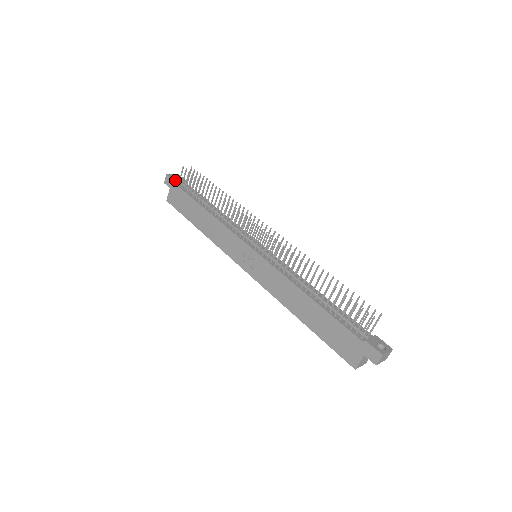
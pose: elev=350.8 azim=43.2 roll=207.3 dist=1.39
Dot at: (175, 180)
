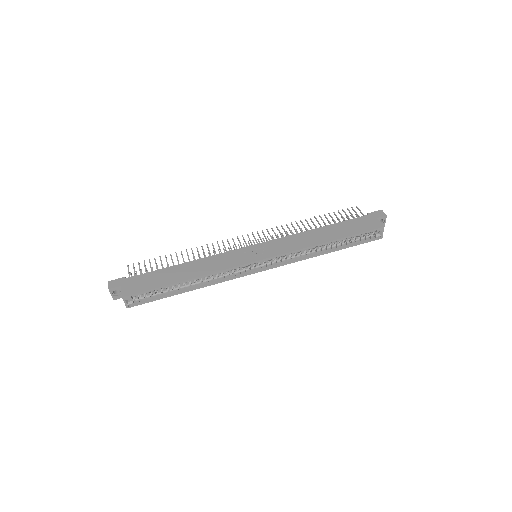
Dot at: (123, 278)
